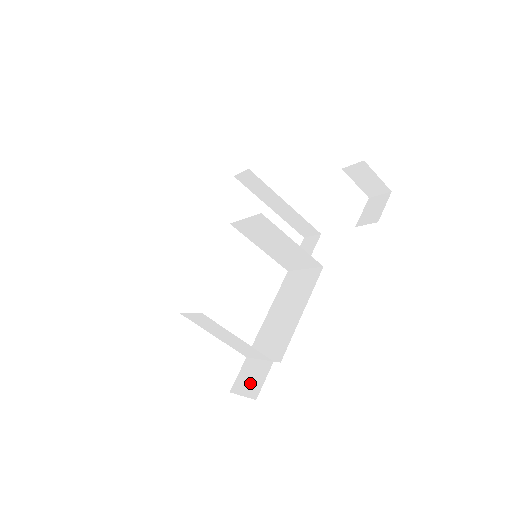
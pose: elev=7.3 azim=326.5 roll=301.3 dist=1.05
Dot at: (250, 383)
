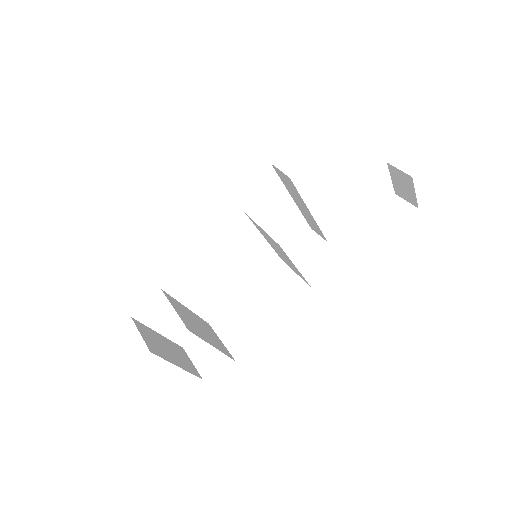
Dot at: (203, 357)
